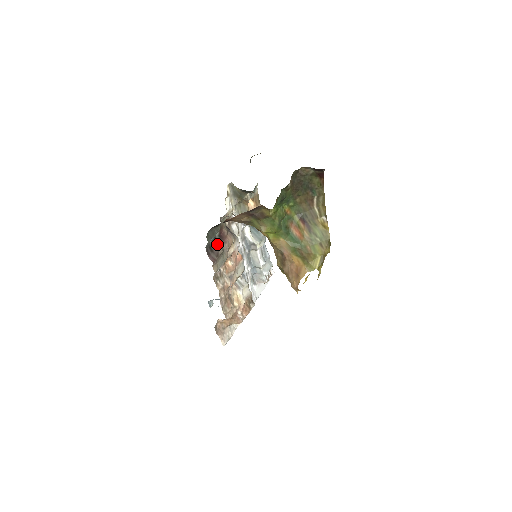
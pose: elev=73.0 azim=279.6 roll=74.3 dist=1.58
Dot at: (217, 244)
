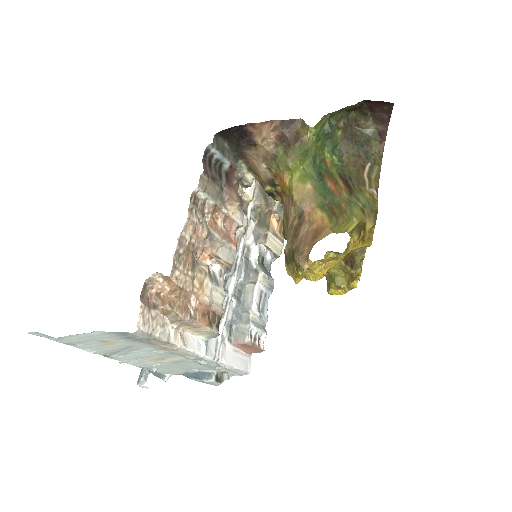
Dot at: (219, 174)
